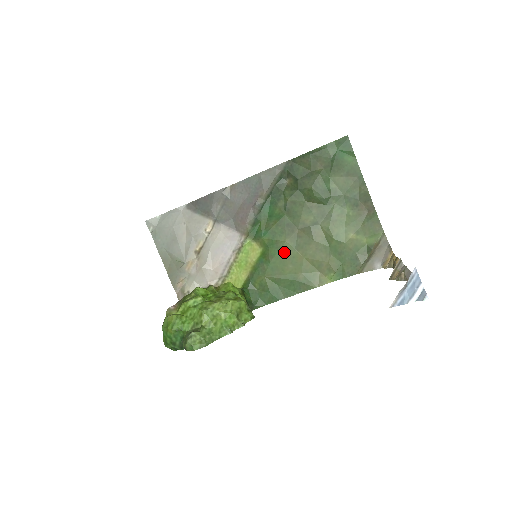
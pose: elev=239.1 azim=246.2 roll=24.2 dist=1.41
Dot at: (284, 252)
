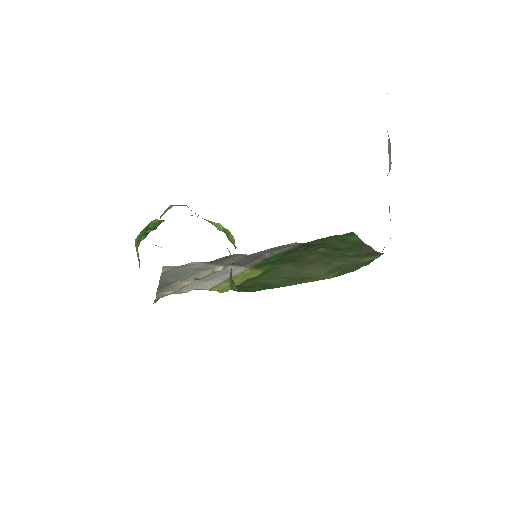
Dot at: (284, 269)
